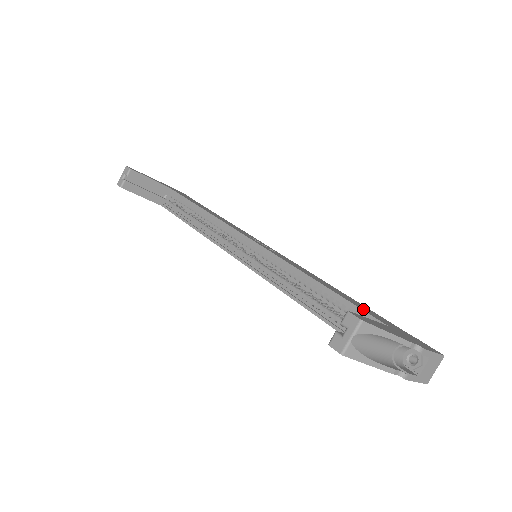
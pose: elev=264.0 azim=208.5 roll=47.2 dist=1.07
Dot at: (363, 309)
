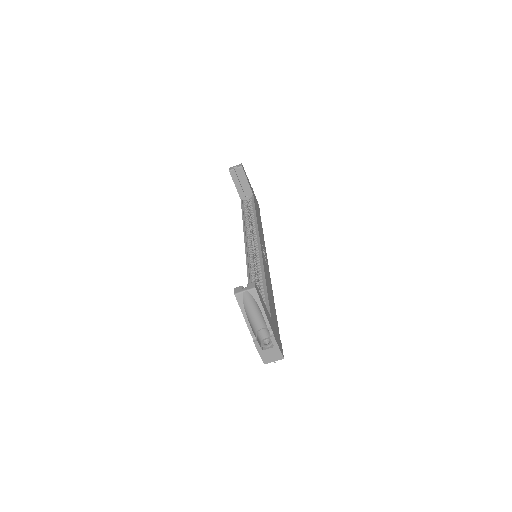
Dot at: (271, 307)
